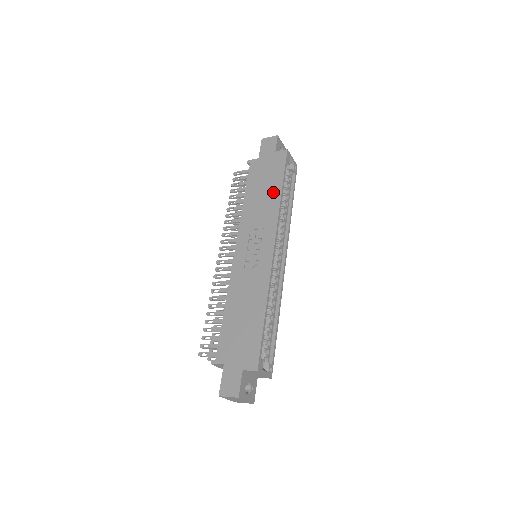
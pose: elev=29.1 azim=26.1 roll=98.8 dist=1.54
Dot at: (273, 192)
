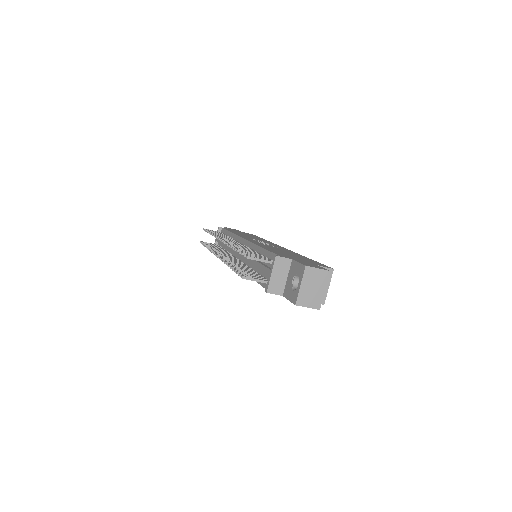
Dot at: occluded
